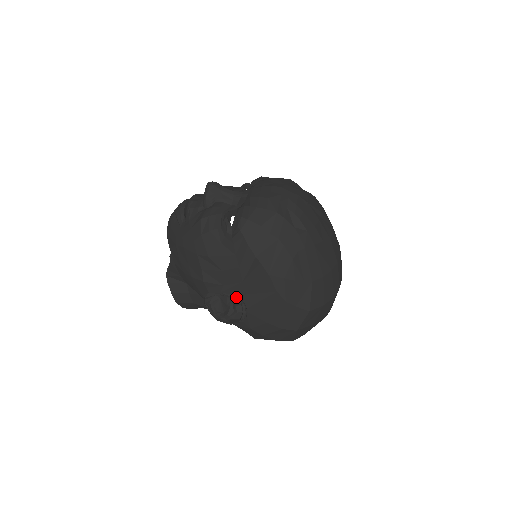
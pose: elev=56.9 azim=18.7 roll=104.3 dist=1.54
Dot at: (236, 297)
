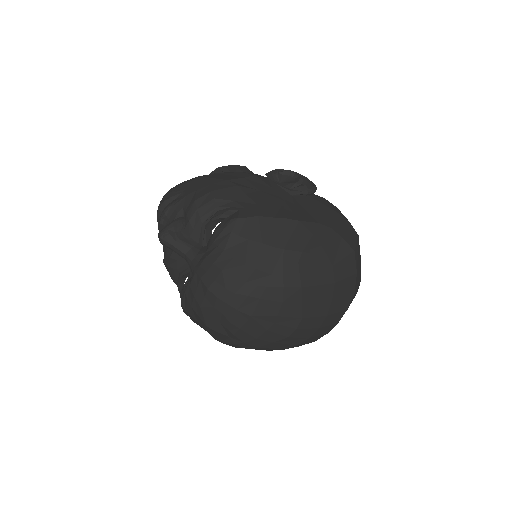
Dot at: occluded
